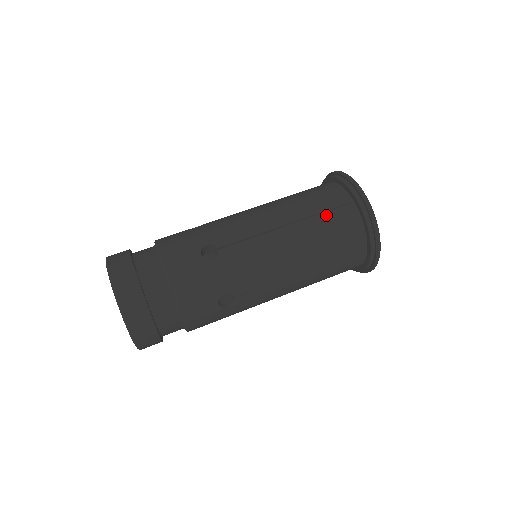
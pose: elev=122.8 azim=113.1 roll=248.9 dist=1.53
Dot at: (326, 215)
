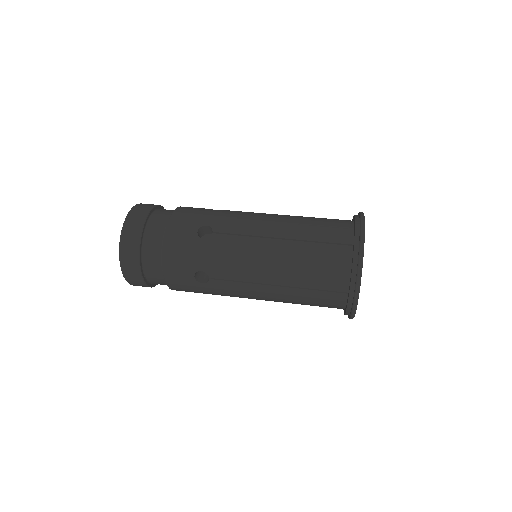
Dot at: (319, 245)
